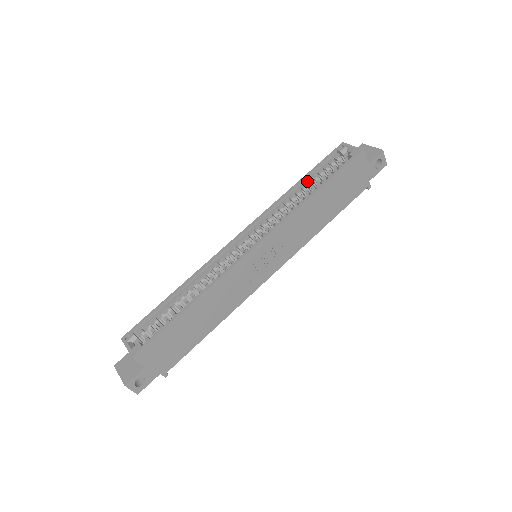
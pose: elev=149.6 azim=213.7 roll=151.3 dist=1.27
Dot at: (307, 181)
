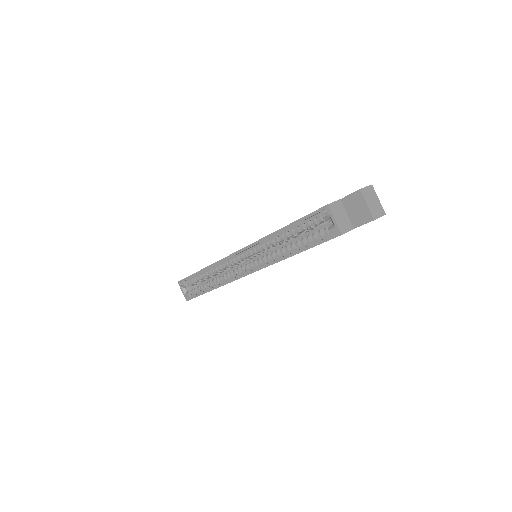
Dot at: (290, 230)
